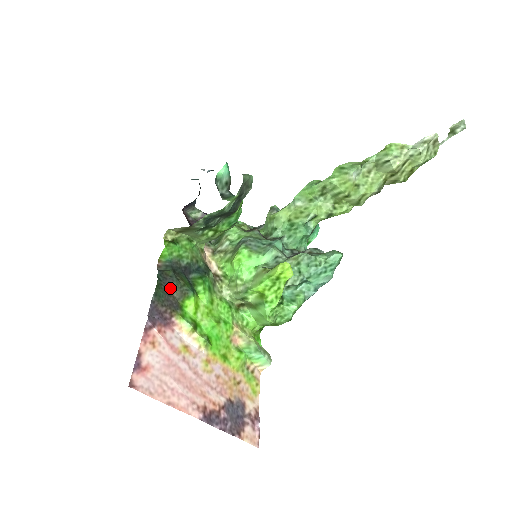
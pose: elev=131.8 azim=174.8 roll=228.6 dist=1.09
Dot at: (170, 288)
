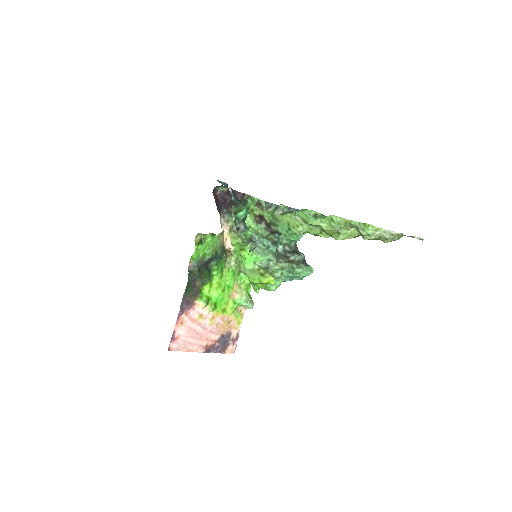
Dot at: (195, 282)
